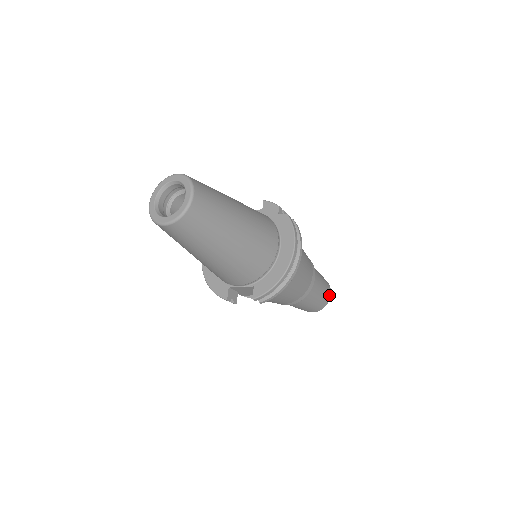
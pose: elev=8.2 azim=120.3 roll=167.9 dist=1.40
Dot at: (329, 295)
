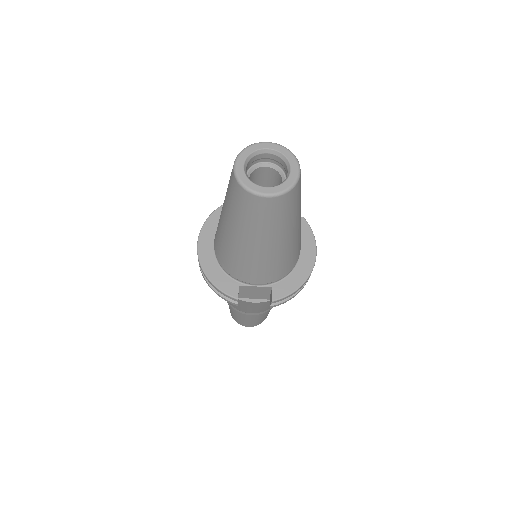
Dot at: occluded
